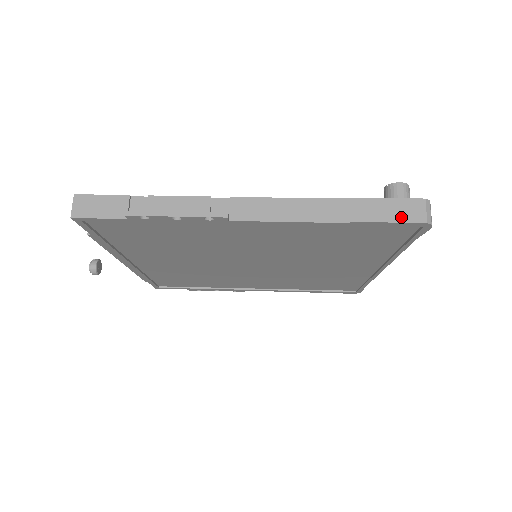
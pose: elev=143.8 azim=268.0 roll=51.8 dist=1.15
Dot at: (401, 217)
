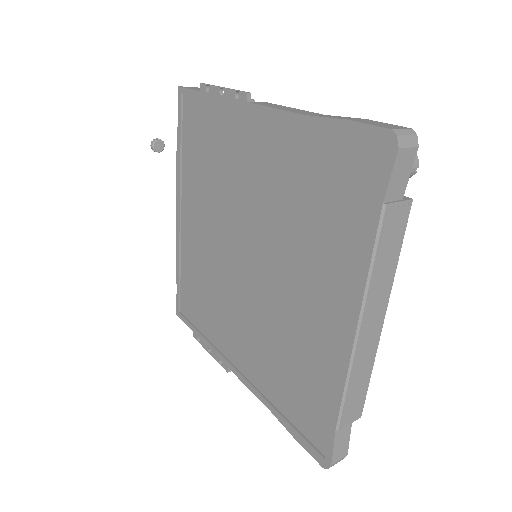
Dot at: (372, 124)
